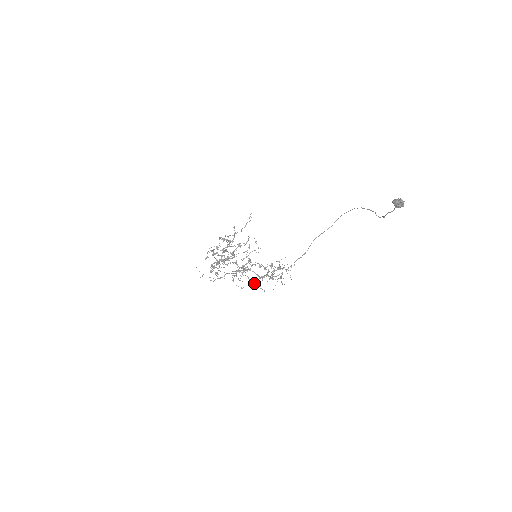
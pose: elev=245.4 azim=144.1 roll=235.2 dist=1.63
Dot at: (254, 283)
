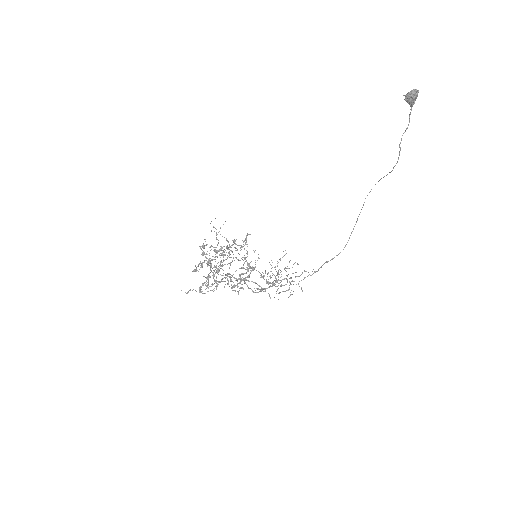
Dot at: (255, 292)
